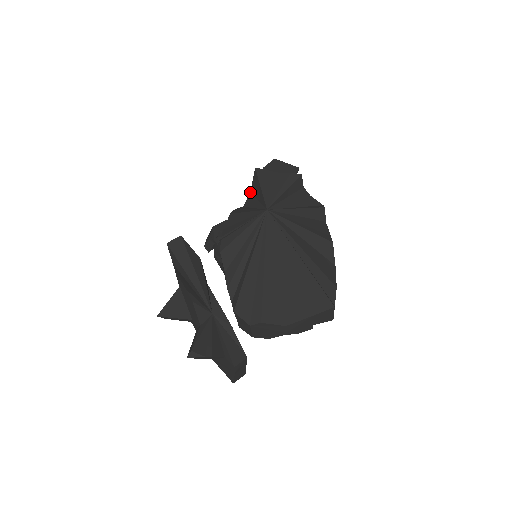
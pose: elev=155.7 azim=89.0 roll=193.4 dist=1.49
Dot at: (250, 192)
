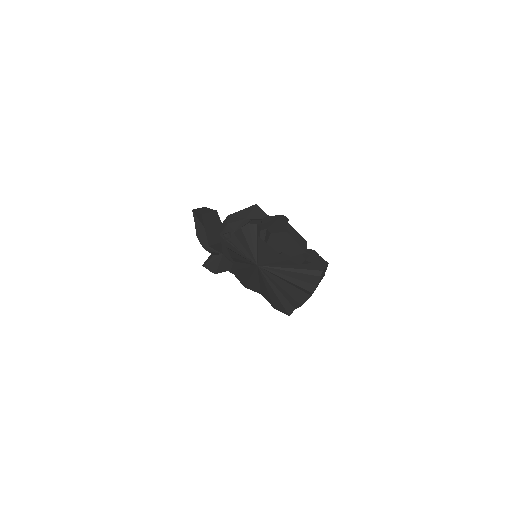
Dot at: (261, 228)
